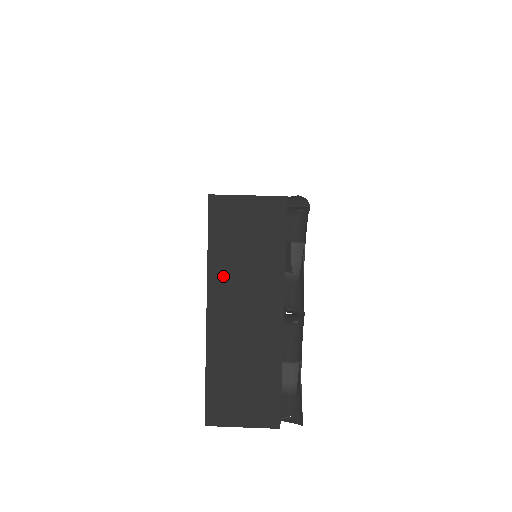
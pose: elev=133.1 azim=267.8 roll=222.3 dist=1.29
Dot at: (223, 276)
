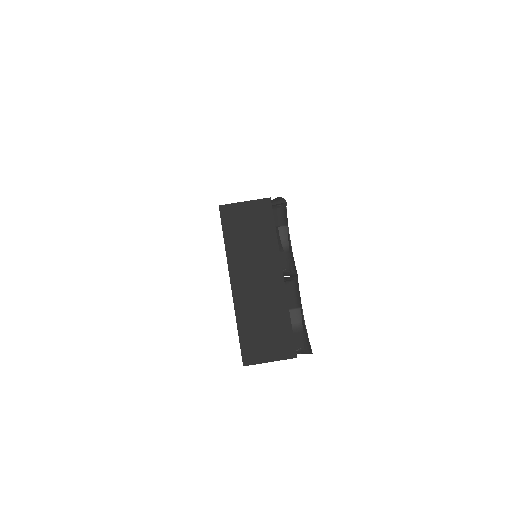
Dot at: (238, 257)
